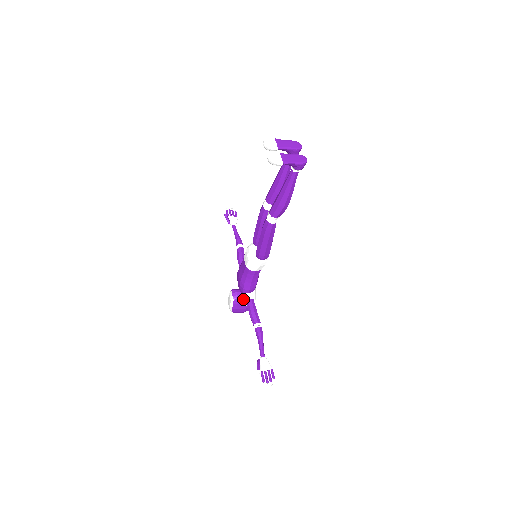
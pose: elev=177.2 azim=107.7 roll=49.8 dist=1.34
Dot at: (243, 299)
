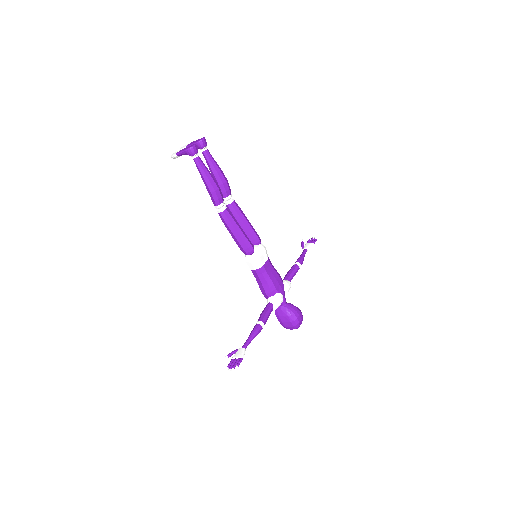
Dot at: occluded
